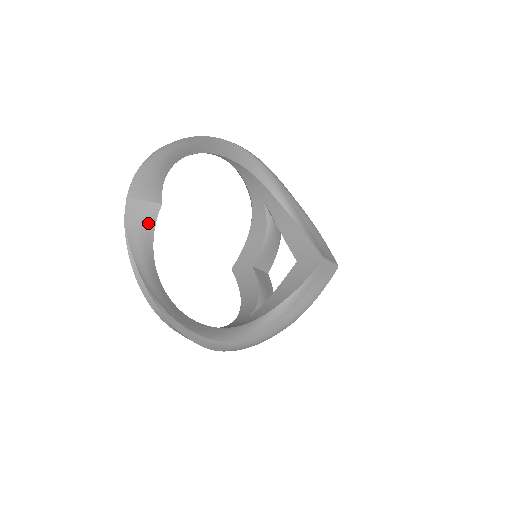
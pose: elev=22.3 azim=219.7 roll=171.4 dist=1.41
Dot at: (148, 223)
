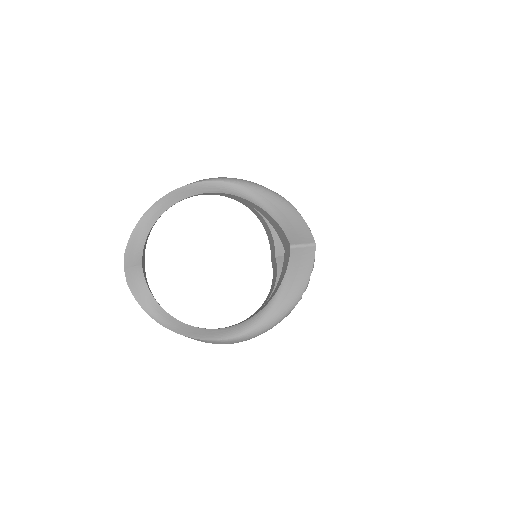
Dot at: (140, 280)
